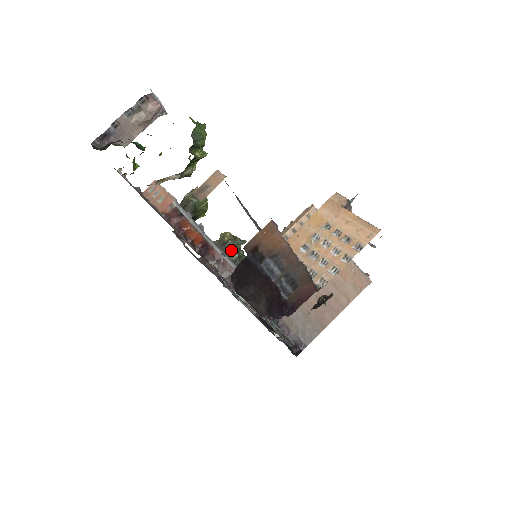
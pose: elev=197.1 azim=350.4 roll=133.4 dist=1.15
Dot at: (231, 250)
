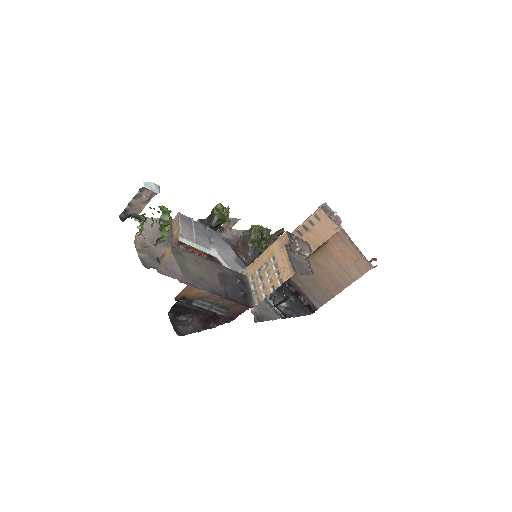
Dot at: (253, 241)
